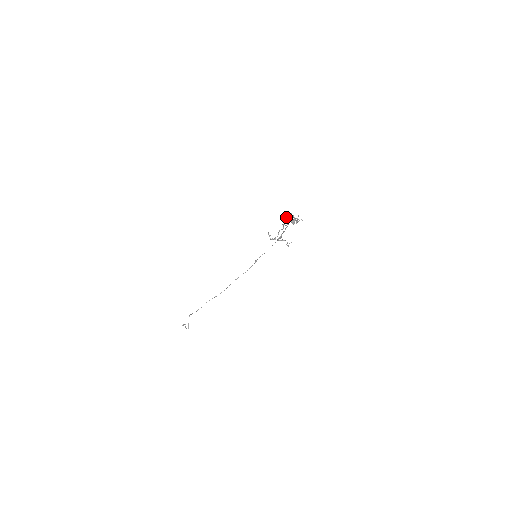
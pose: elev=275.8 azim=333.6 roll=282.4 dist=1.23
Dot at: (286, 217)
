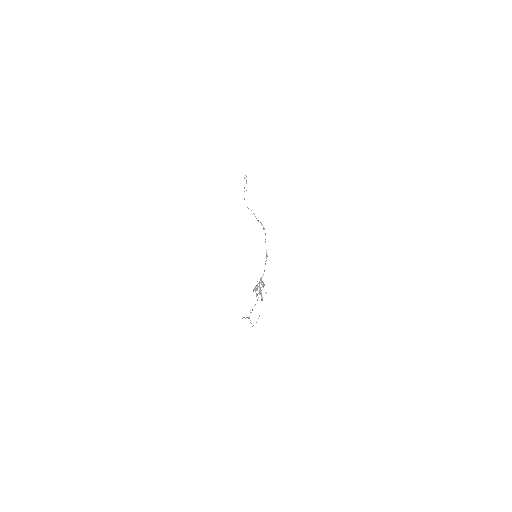
Dot at: (257, 286)
